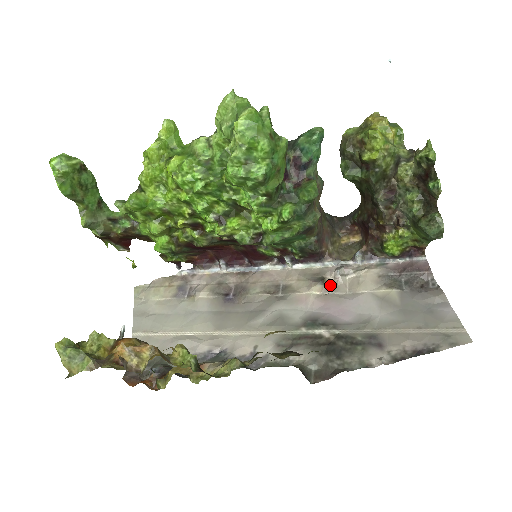
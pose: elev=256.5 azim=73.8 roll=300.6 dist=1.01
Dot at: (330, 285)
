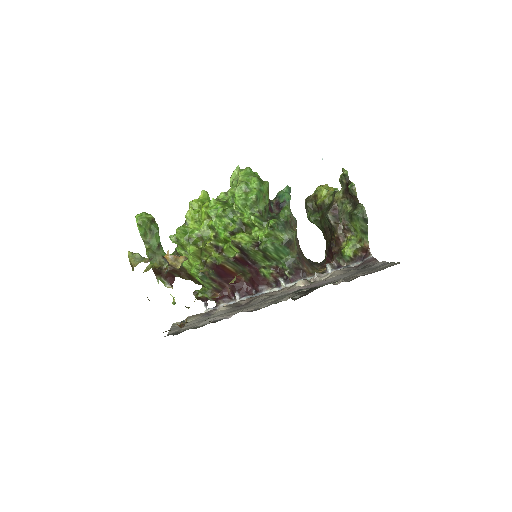
Dot at: (311, 282)
